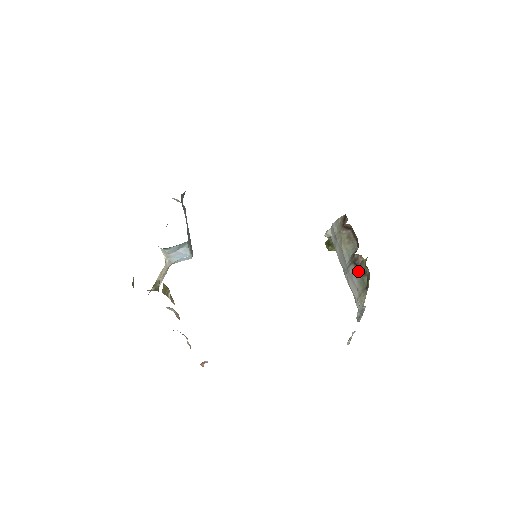
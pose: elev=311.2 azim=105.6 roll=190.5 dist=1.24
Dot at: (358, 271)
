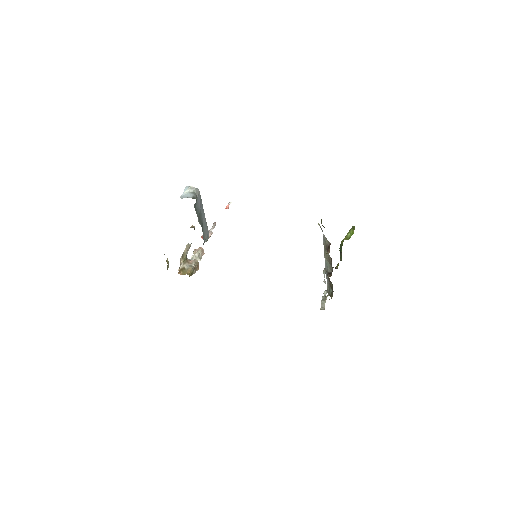
Dot at: (329, 281)
